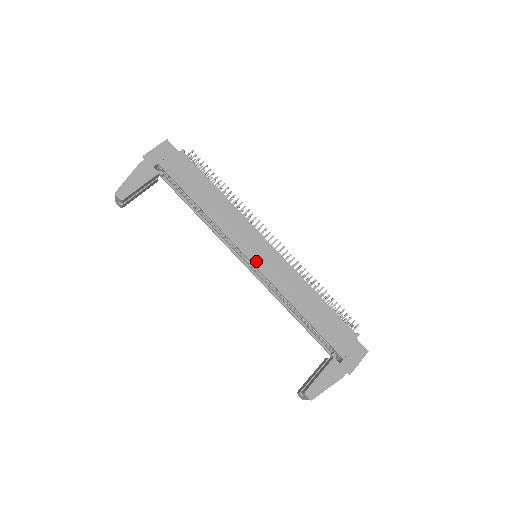
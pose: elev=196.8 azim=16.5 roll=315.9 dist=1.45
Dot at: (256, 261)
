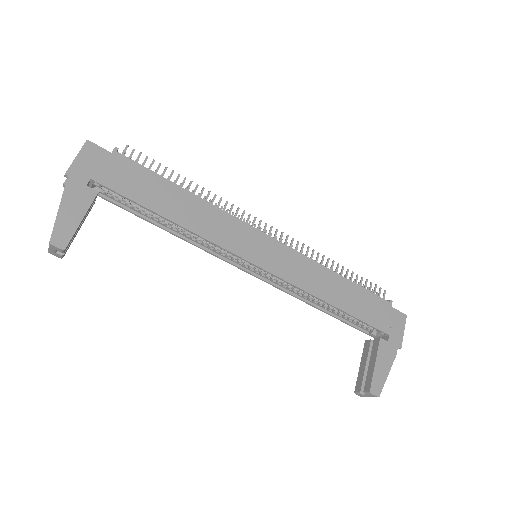
Dot at: (263, 263)
